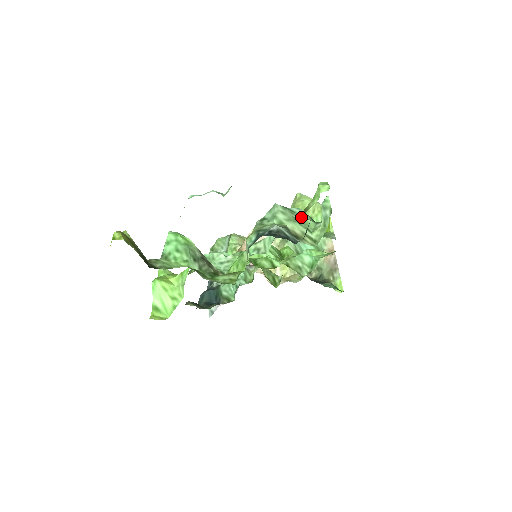
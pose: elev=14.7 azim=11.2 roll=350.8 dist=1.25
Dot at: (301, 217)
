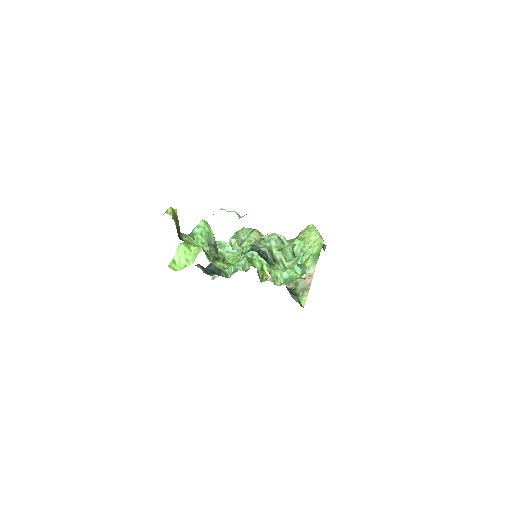
Dot at: (286, 249)
